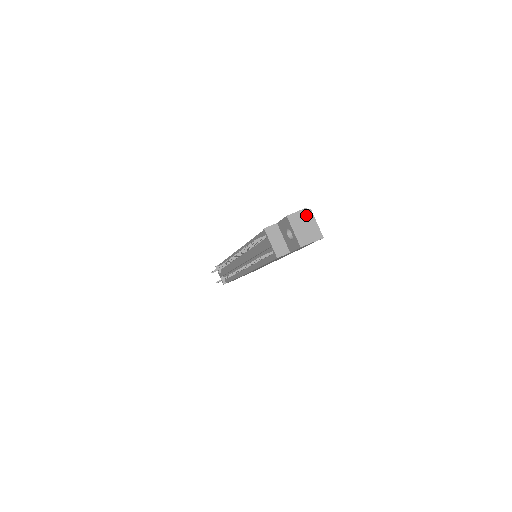
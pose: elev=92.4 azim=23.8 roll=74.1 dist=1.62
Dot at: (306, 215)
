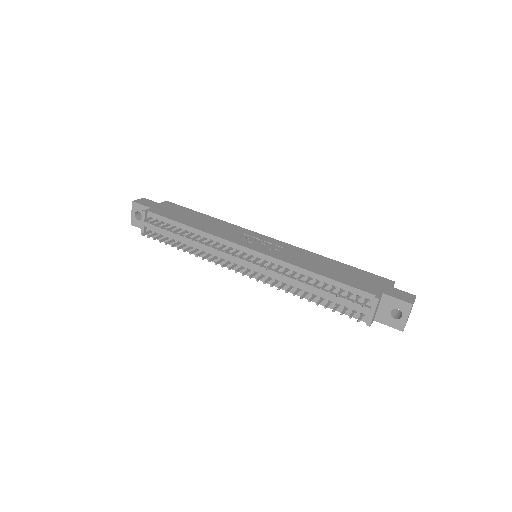
Dot at: occluded
